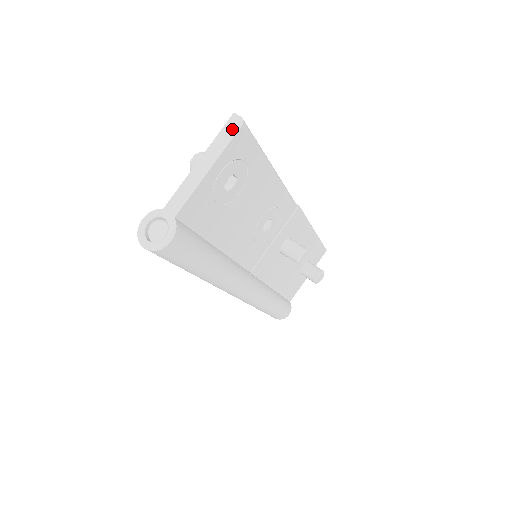
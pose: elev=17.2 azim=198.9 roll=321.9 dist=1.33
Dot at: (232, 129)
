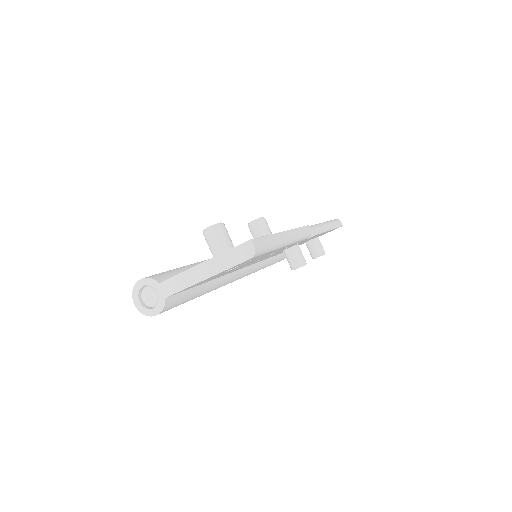
Dot at: (242, 255)
